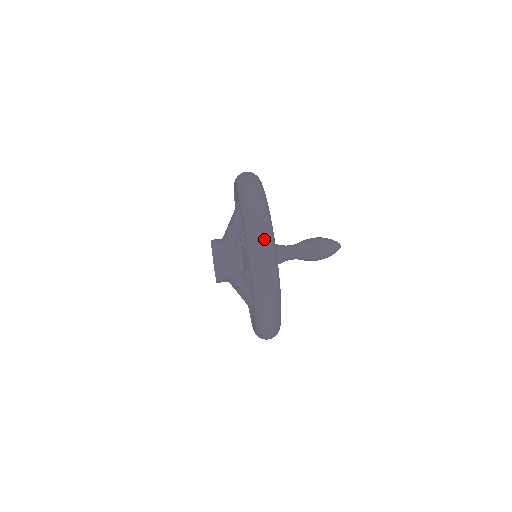
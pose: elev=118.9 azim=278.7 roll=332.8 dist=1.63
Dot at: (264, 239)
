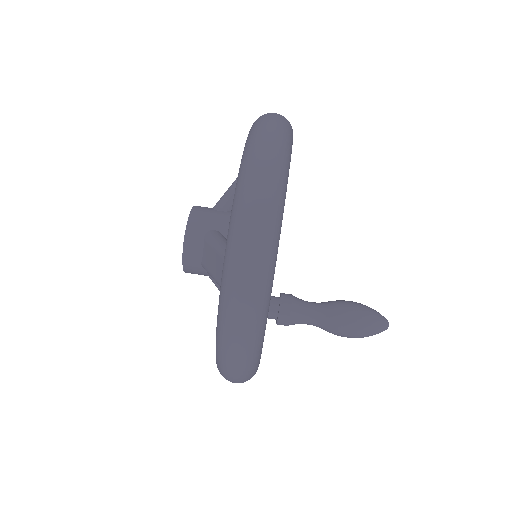
Dot at: (276, 127)
